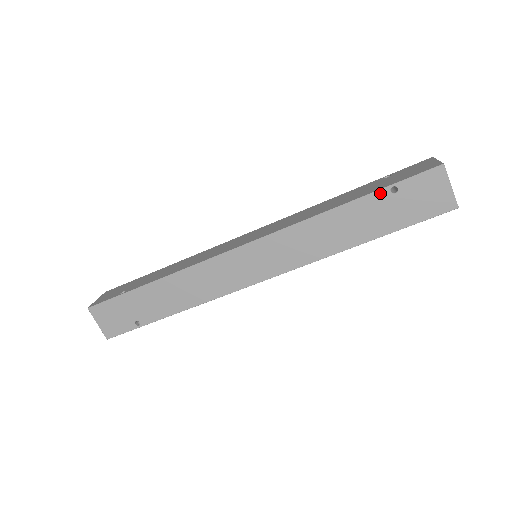
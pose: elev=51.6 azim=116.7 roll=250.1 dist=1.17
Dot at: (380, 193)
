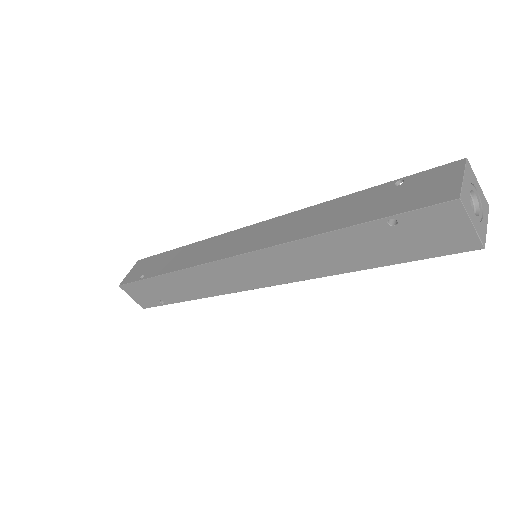
Dot at: (374, 224)
